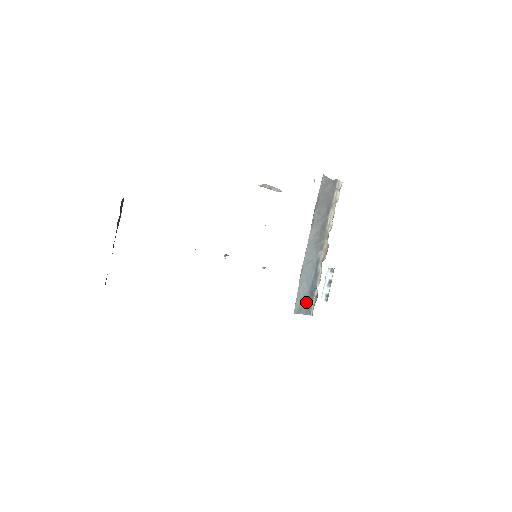
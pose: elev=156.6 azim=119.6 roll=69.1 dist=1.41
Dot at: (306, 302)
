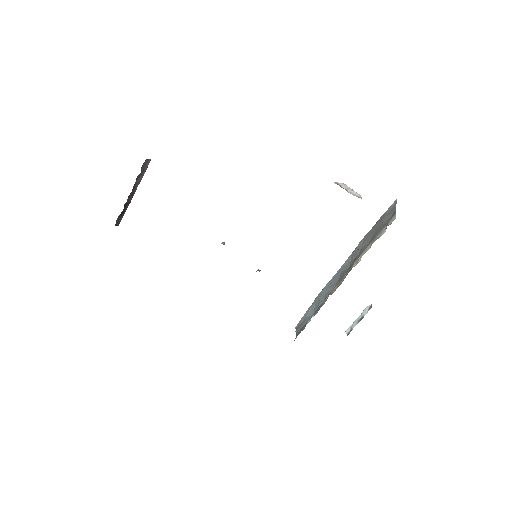
Dot at: (304, 324)
